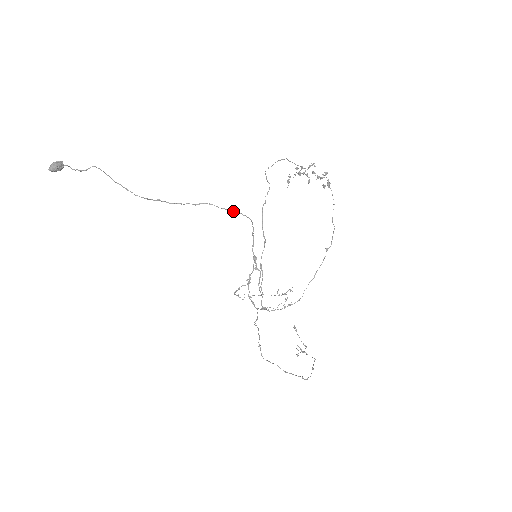
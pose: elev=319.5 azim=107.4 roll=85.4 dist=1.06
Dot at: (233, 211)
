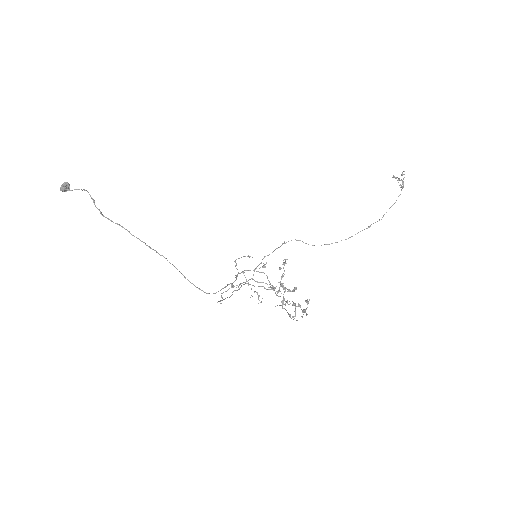
Dot at: occluded
